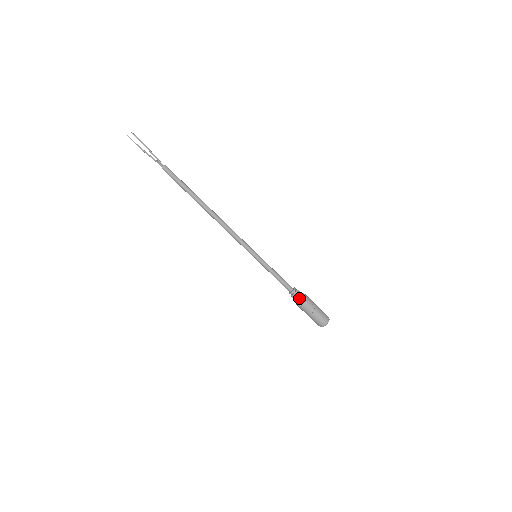
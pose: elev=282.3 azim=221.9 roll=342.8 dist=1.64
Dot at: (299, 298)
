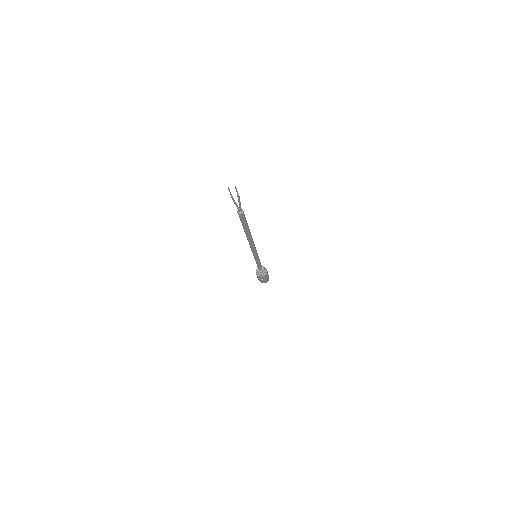
Dot at: (260, 275)
